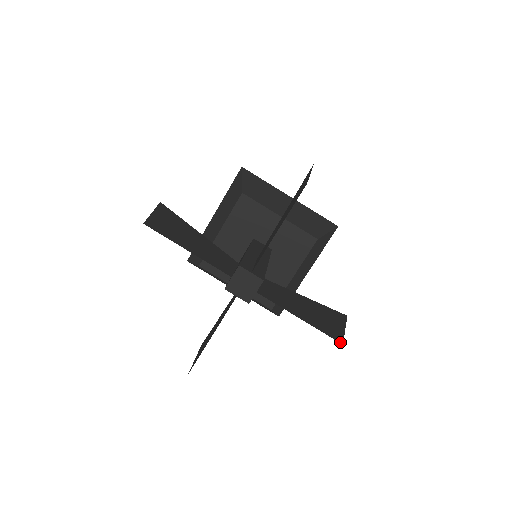
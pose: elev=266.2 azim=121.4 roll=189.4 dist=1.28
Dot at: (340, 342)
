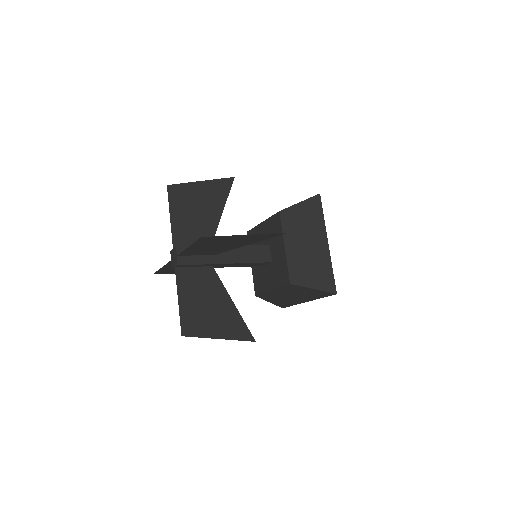
Dot at: (183, 334)
